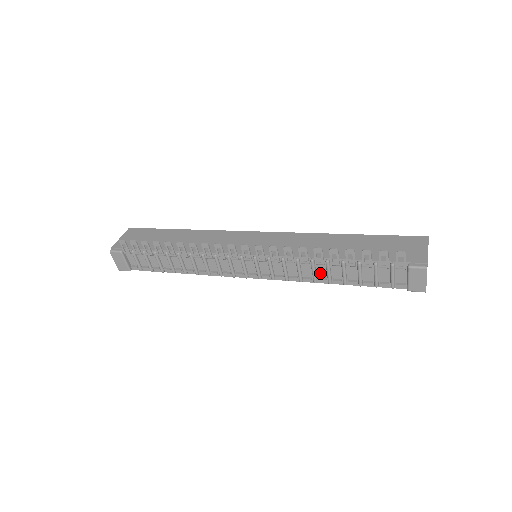
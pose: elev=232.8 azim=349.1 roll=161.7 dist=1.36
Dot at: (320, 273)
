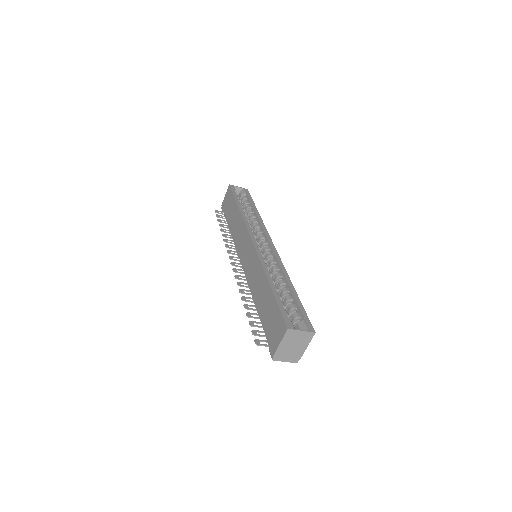
Dot at: occluded
